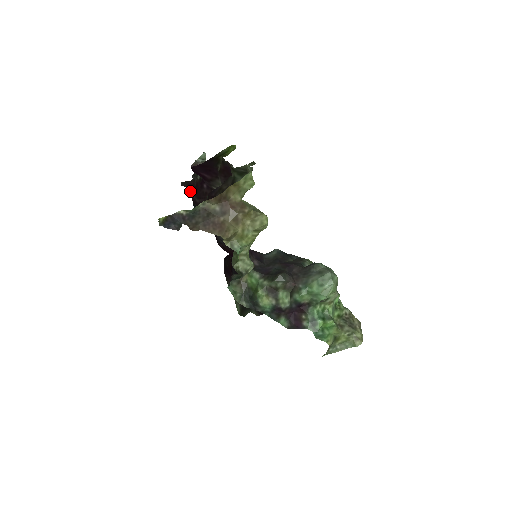
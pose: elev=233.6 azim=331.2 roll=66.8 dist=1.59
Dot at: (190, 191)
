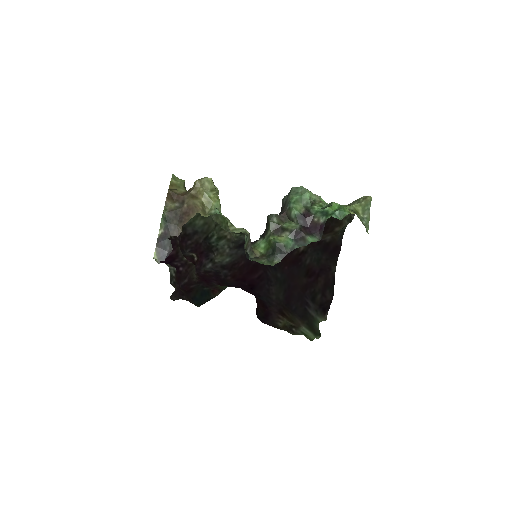
Dot at: (182, 298)
